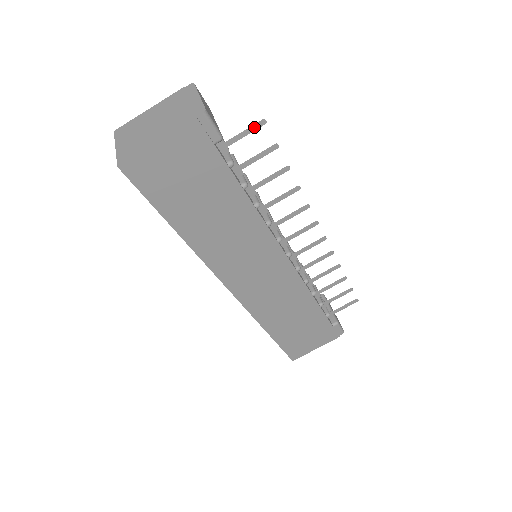
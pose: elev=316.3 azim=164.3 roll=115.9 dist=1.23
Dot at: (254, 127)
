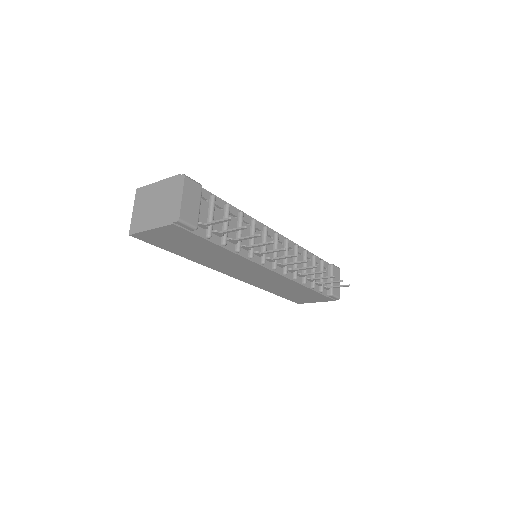
Dot at: (223, 221)
